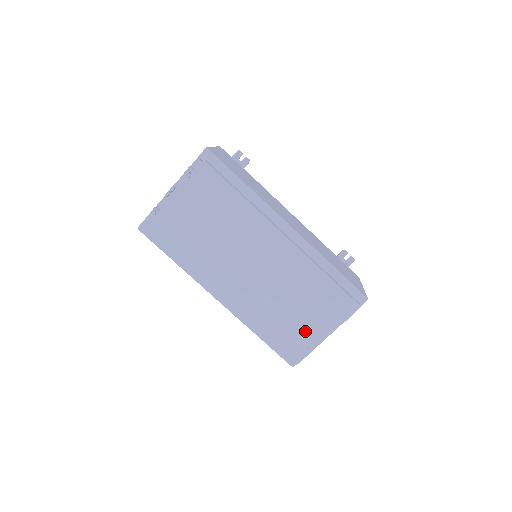
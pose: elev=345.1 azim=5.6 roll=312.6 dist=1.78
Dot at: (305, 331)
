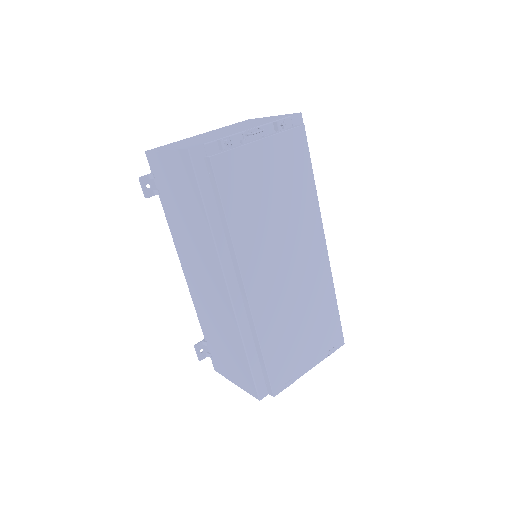
Dot at: (298, 357)
